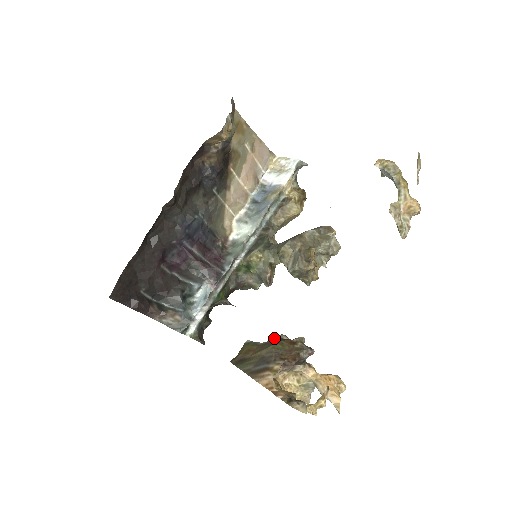
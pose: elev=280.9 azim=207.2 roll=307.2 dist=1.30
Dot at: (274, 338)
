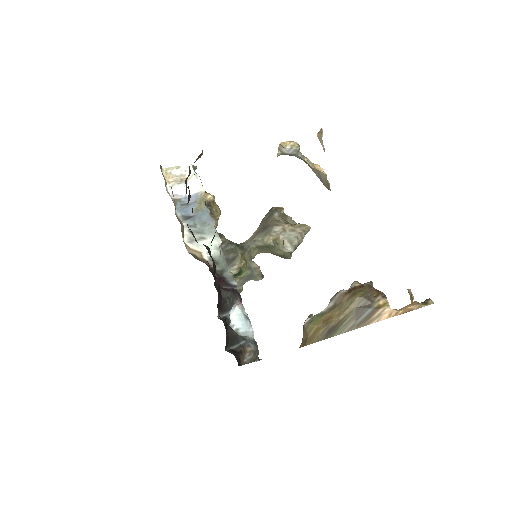
Dot at: (337, 297)
